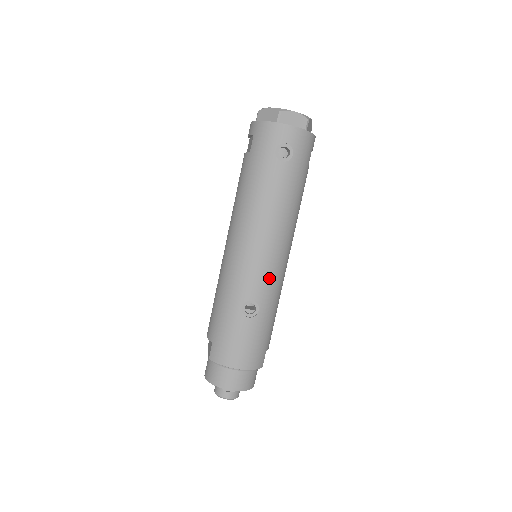
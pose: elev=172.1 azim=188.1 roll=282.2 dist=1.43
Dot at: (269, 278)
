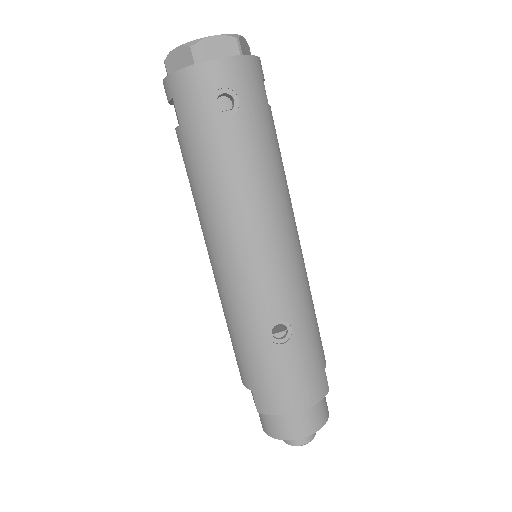
Dot at: (286, 281)
